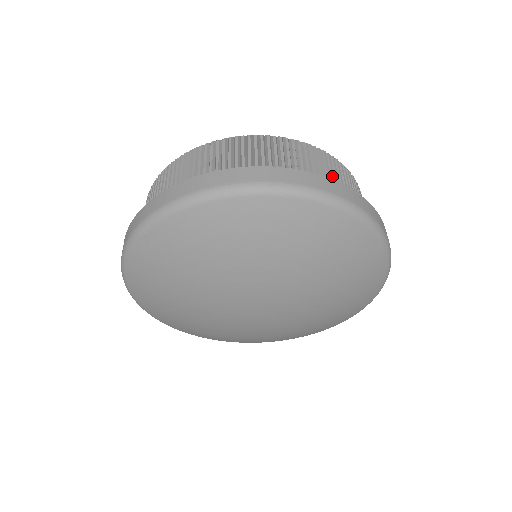
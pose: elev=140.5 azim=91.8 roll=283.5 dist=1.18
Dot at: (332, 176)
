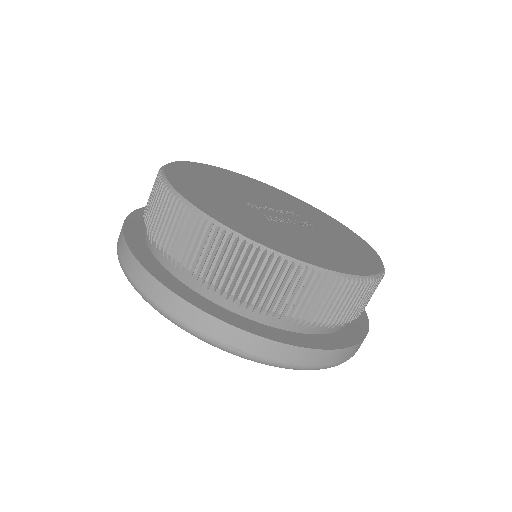
Dot at: (229, 280)
